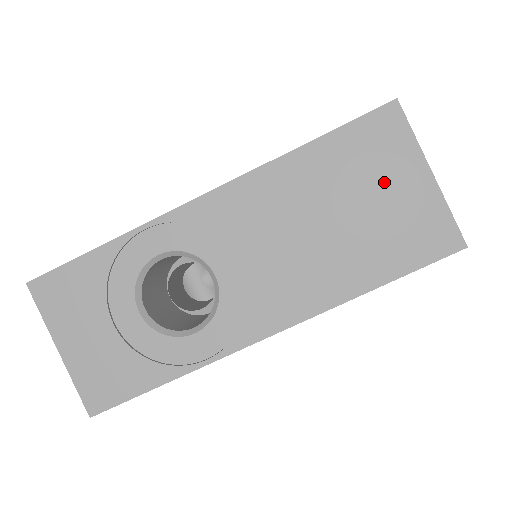
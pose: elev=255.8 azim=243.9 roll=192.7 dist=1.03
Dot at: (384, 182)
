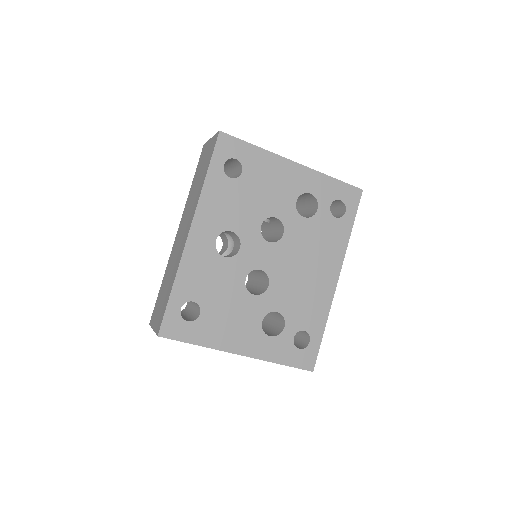
Dot at: occluded
